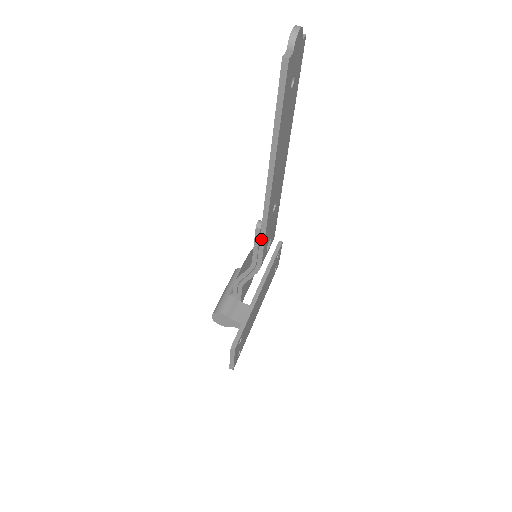
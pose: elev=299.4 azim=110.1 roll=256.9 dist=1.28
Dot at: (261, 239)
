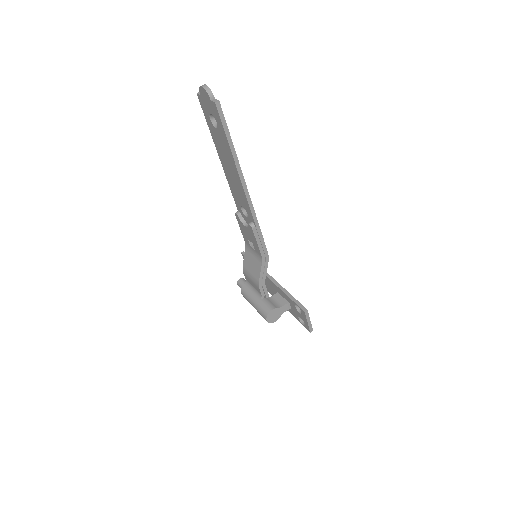
Dot at: (259, 233)
